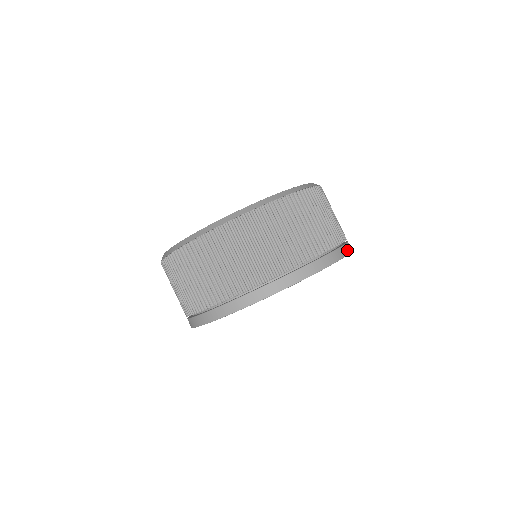
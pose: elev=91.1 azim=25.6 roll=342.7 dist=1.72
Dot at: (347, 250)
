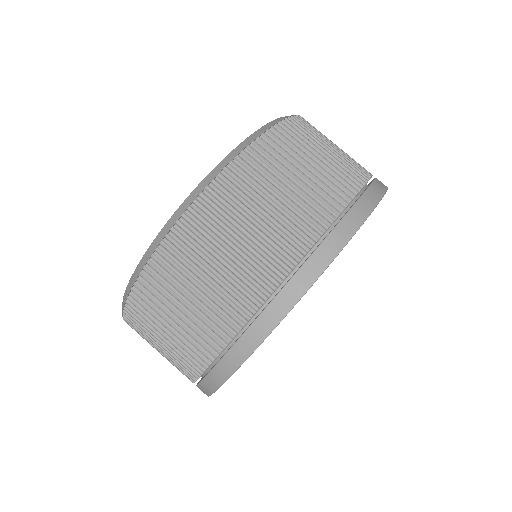
Dot at: (375, 195)
